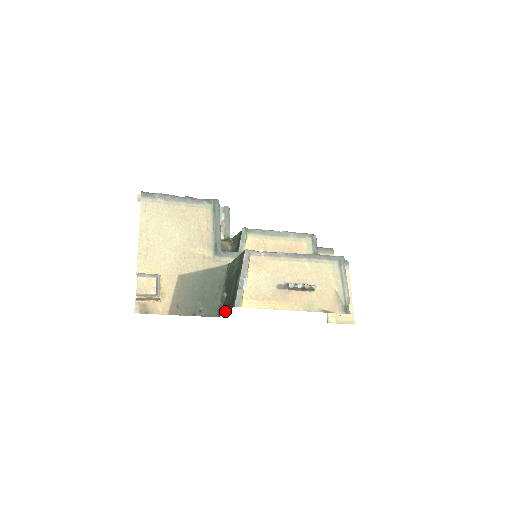
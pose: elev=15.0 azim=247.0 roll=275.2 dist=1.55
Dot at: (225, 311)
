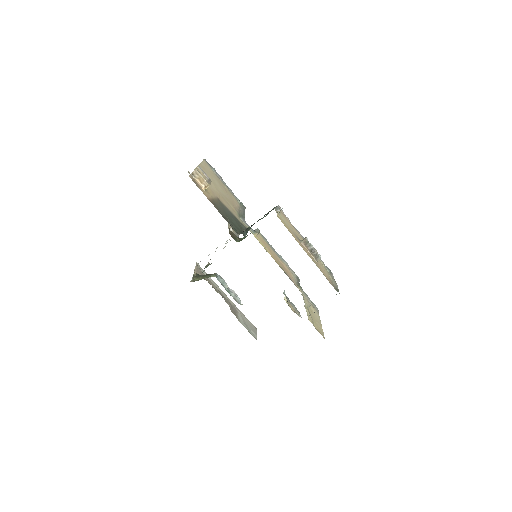
Dot at: (254, 223)
